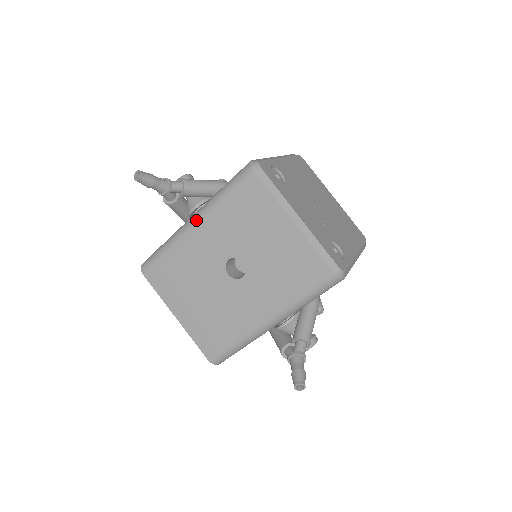
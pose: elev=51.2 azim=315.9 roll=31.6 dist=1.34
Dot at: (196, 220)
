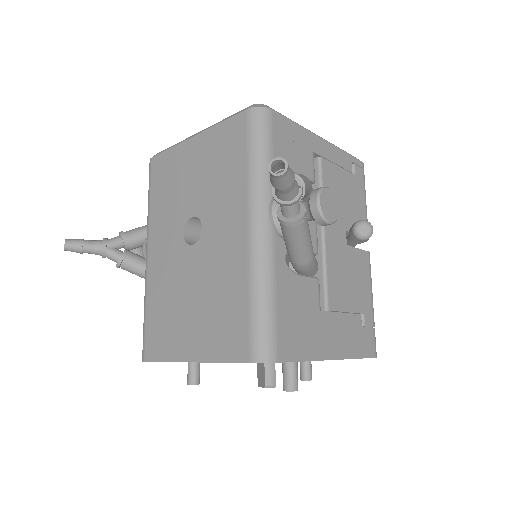
Dot at: (146, 248)
